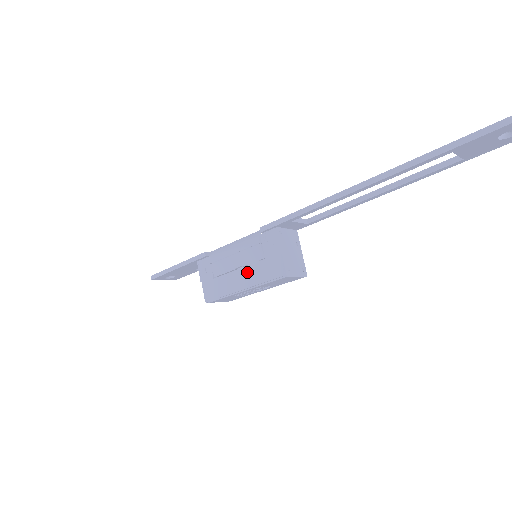
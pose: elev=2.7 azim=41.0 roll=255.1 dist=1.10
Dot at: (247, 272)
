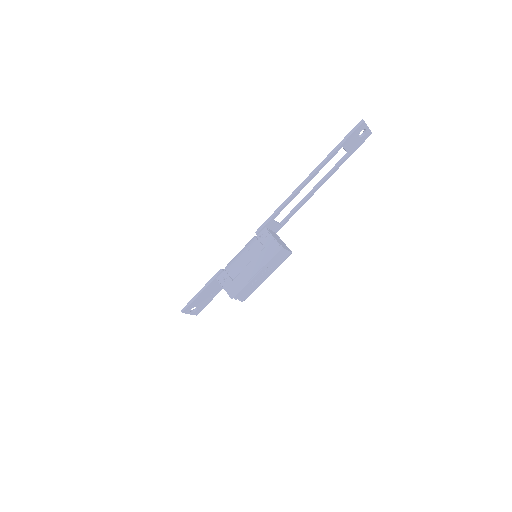
Dot at: (255, 262)
